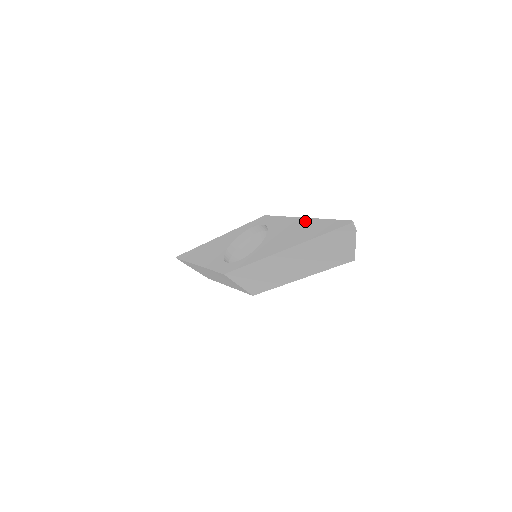
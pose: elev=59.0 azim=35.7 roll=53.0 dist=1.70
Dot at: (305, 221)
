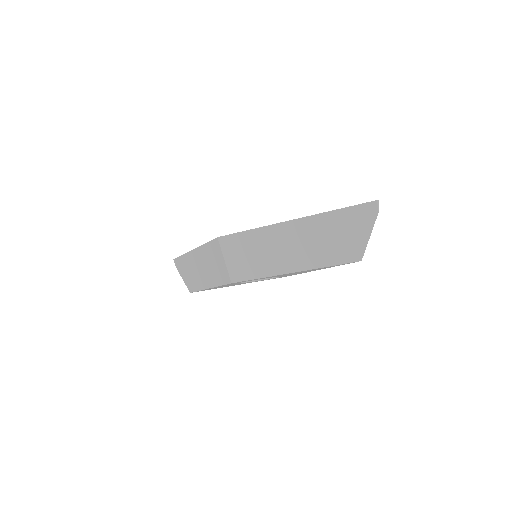
Dot at: occluded
